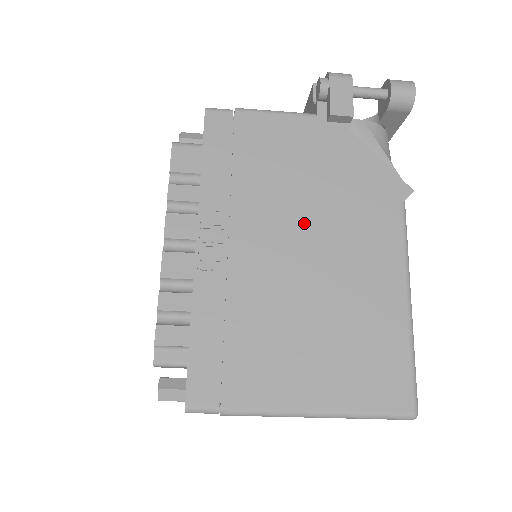
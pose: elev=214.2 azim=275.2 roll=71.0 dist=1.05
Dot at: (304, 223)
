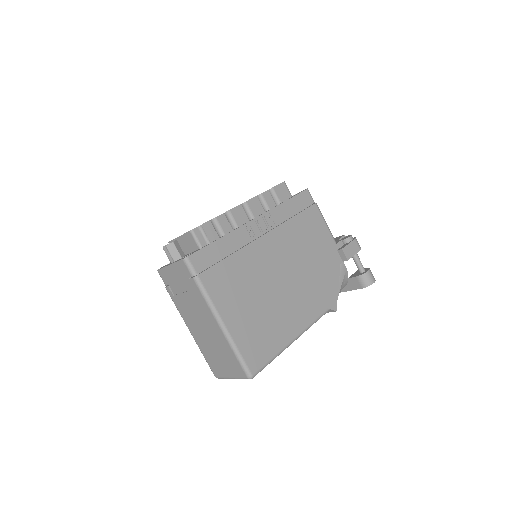
Dot at: (294, 266)
